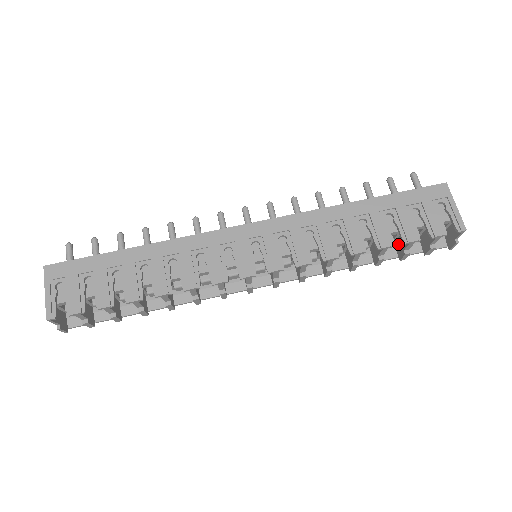
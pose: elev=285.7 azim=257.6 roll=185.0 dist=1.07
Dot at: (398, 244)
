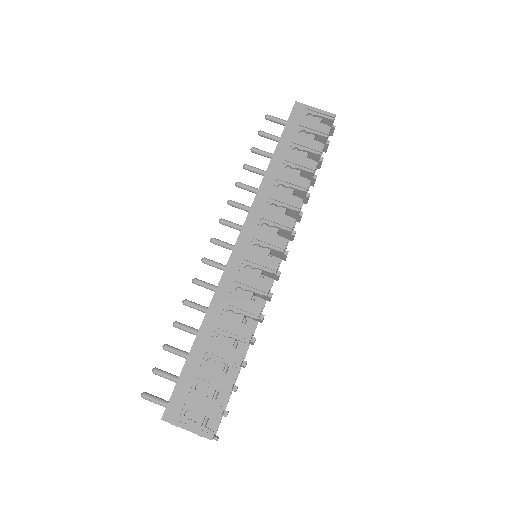
Dot at: occluded
